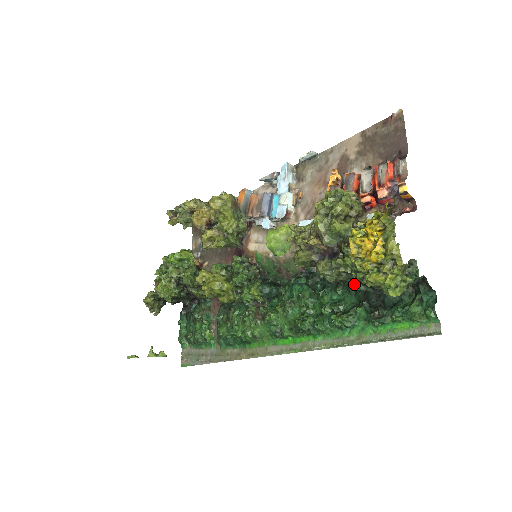
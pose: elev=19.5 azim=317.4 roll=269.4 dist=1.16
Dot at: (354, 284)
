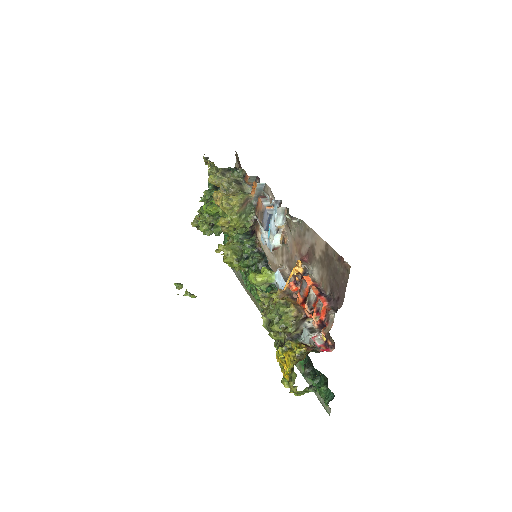
Dot at: occluded
